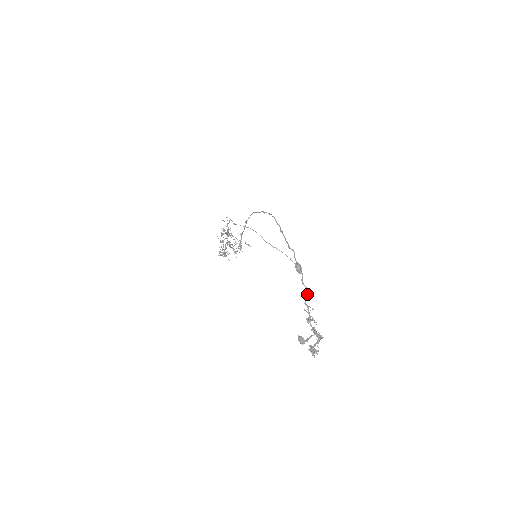
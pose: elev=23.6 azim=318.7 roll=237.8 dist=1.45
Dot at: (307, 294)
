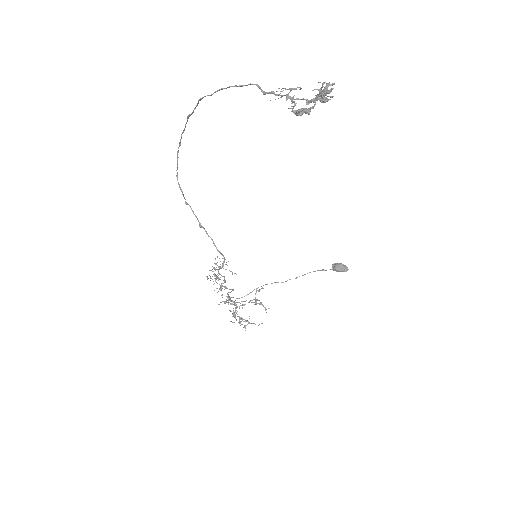
Dot at: occluded
